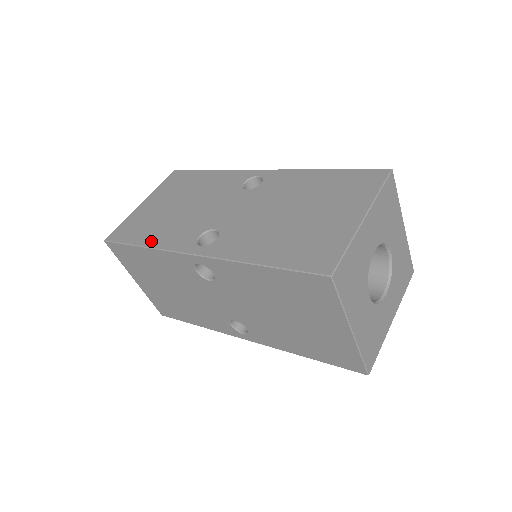
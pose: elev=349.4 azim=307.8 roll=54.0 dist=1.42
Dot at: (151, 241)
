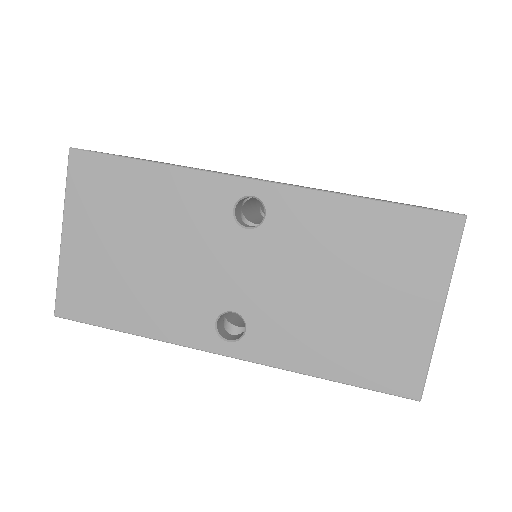
Dot at: (141, 326)
